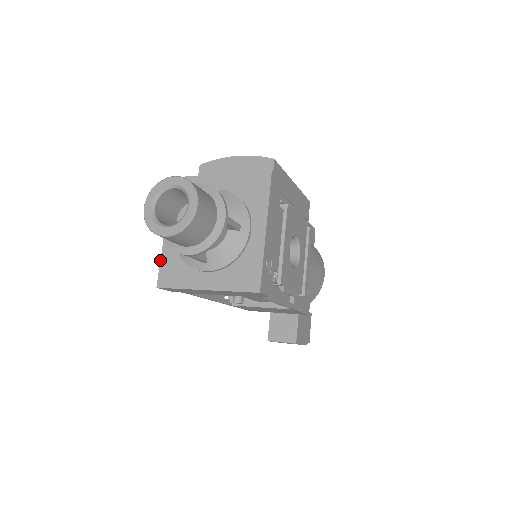
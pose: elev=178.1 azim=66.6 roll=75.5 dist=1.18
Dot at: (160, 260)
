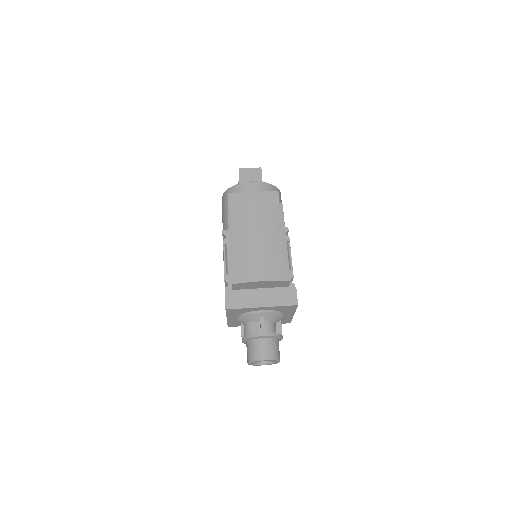
Dot at: (227, 324)
